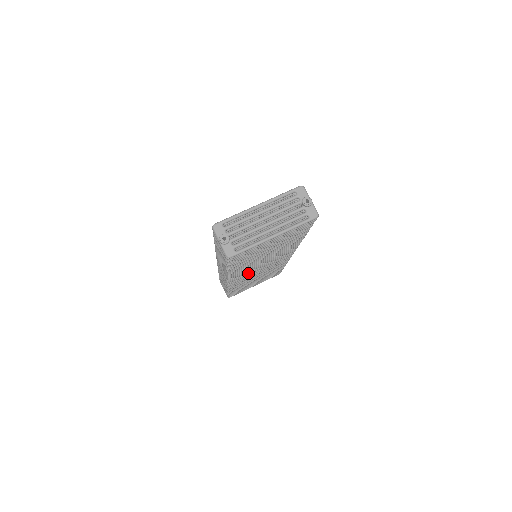
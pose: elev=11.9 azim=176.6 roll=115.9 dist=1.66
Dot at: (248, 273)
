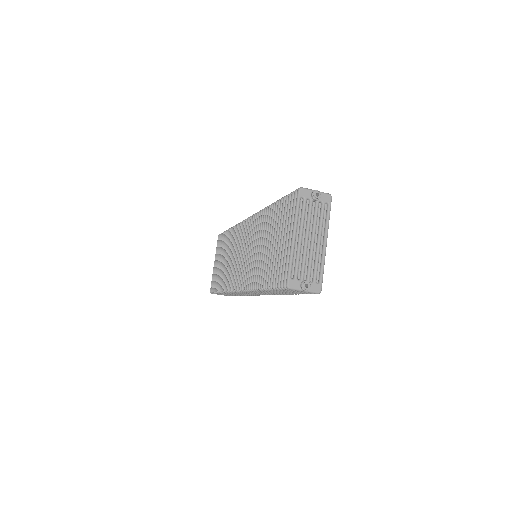
Dot at: occluded
